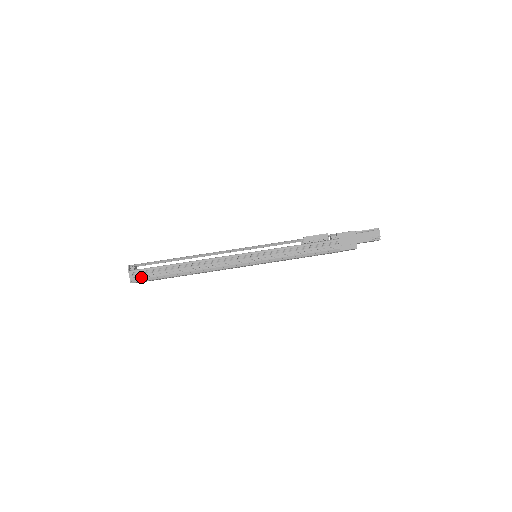
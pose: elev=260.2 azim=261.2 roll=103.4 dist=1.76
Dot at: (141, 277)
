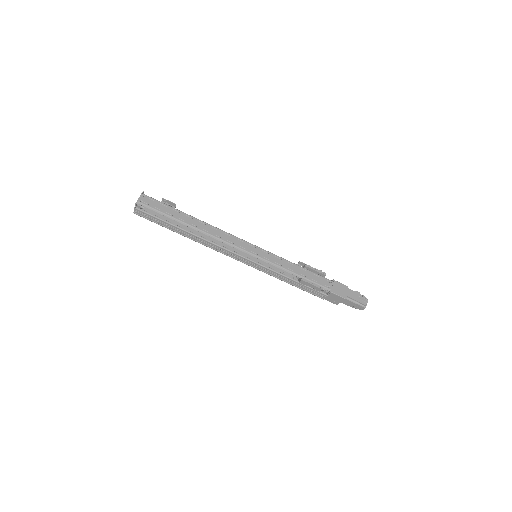
Dot at: (145, 216)
